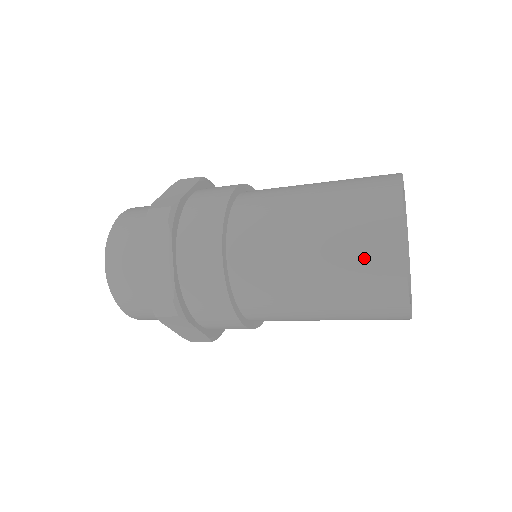
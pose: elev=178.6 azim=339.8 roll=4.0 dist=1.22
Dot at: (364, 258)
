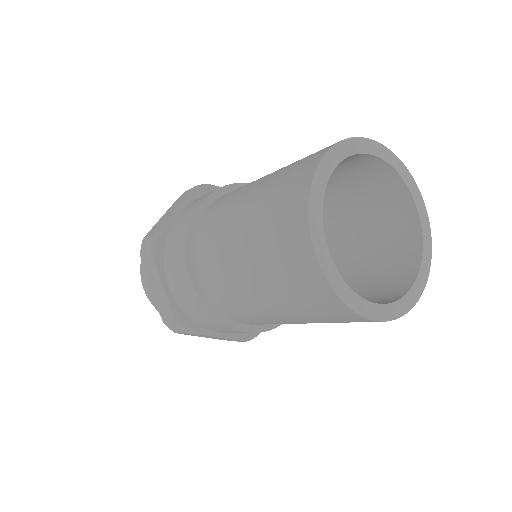
Dot at: (287, 271)
